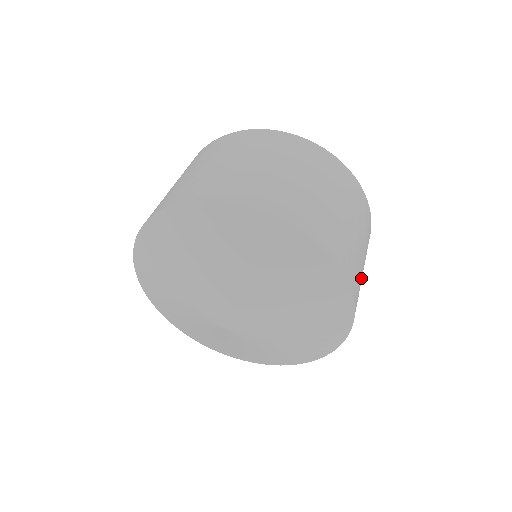
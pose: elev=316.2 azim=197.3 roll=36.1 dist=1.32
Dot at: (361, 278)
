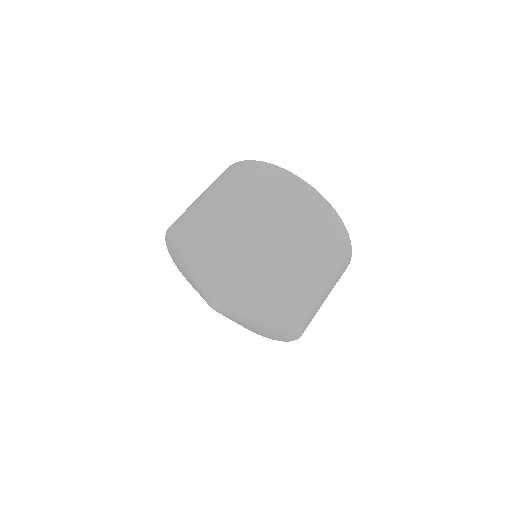
Dot at: (309, 263)
